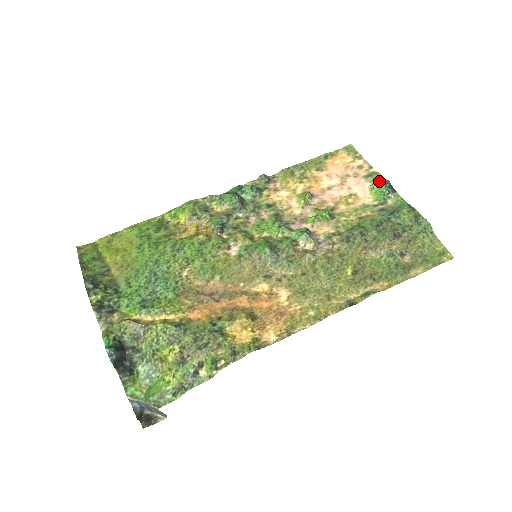
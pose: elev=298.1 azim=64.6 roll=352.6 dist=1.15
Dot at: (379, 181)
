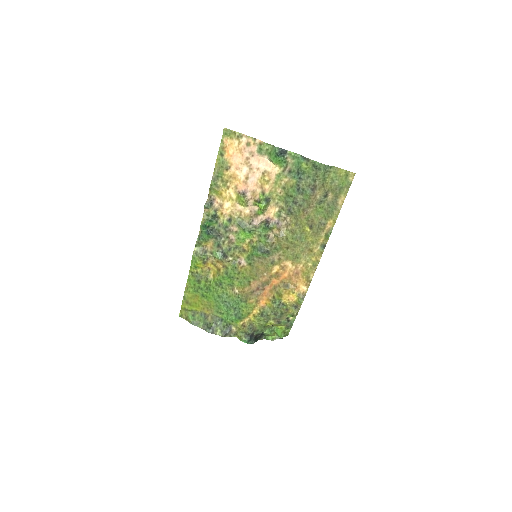
Dot at: (270, 150)
